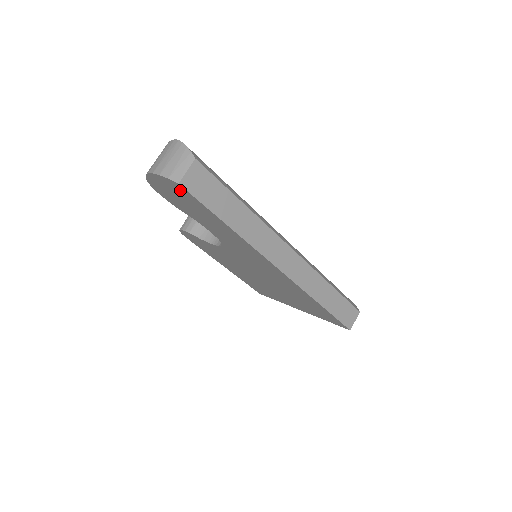
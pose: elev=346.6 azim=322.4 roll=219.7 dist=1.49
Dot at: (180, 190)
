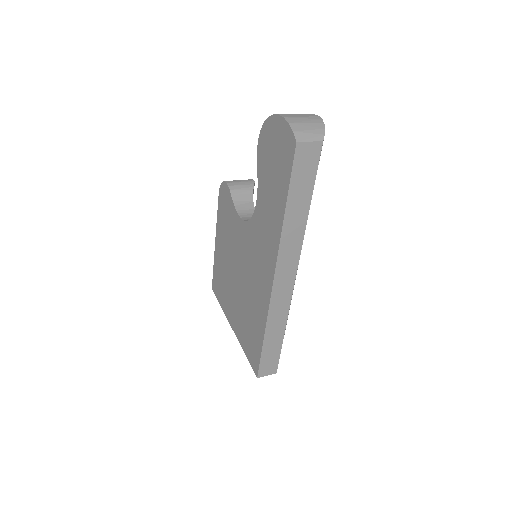
Dot at: (288, 148)
